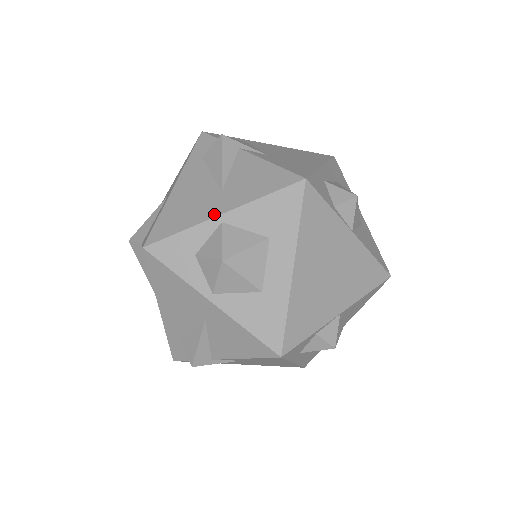
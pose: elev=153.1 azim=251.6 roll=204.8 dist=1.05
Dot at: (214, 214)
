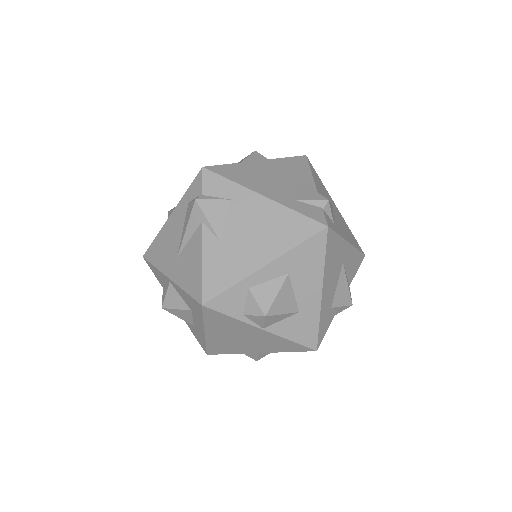
Dot at: (167, 273)
